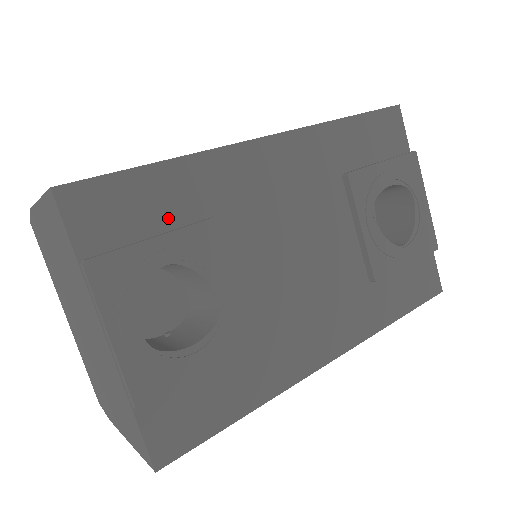
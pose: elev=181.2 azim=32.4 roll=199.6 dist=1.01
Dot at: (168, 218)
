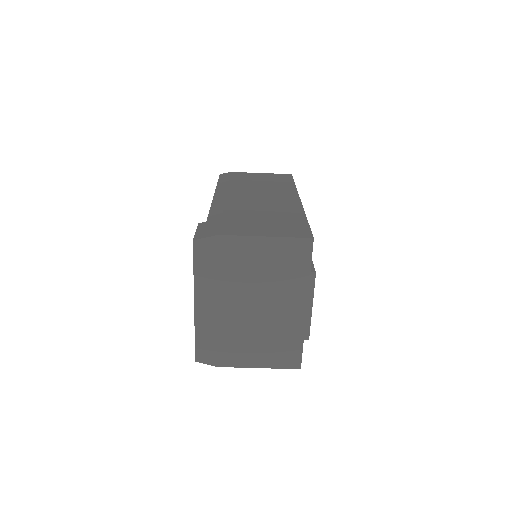
Dot at: occluded
